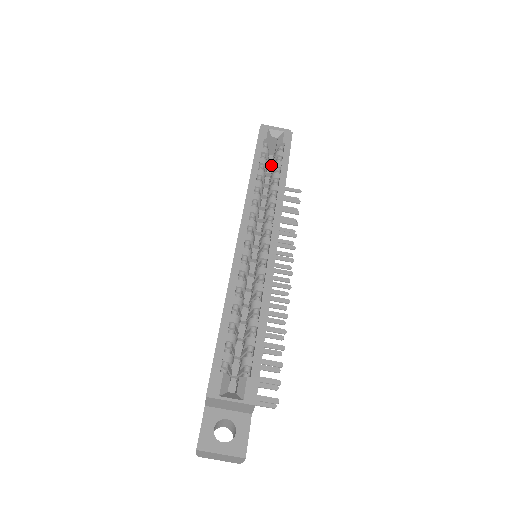
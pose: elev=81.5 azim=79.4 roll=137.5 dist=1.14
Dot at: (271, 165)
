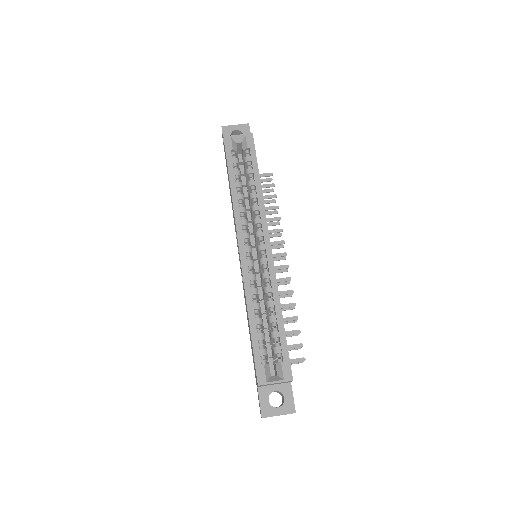
Dot at: (242, 163)
